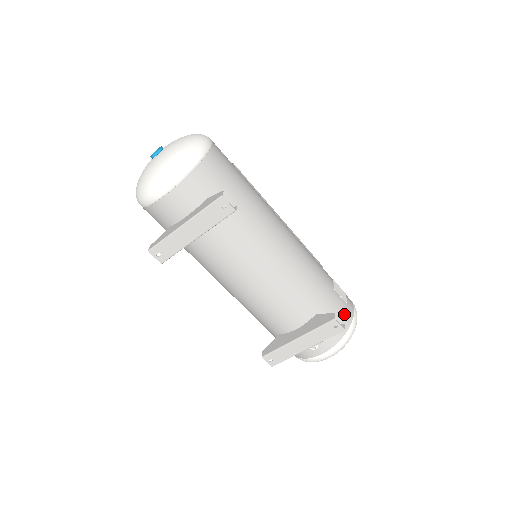
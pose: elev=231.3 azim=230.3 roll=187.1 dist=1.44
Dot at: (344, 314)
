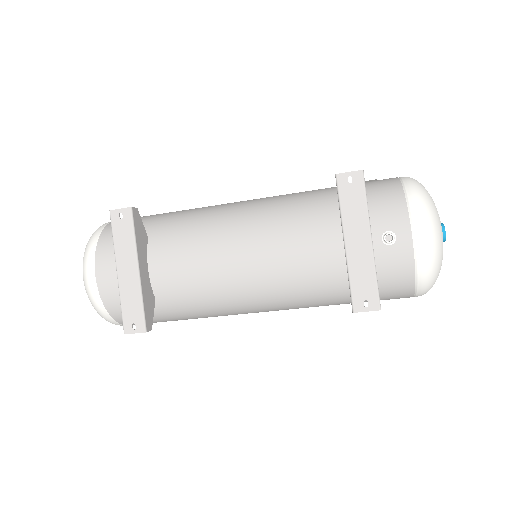
Dot at: (379, 184)
